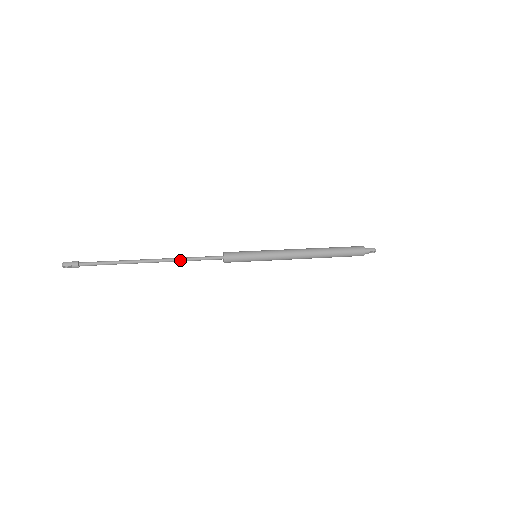
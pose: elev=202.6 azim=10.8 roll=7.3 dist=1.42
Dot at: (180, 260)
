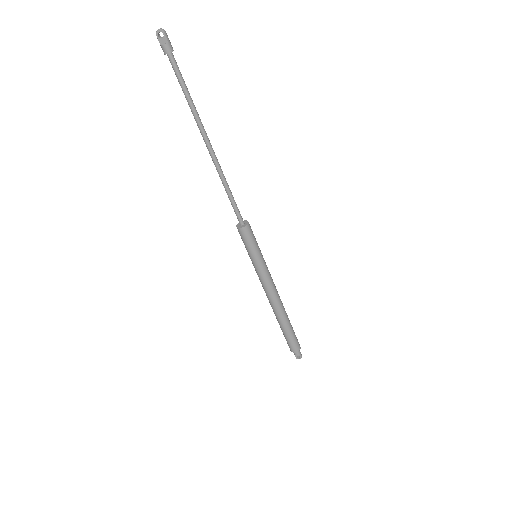
Dot at: (224, 178)
